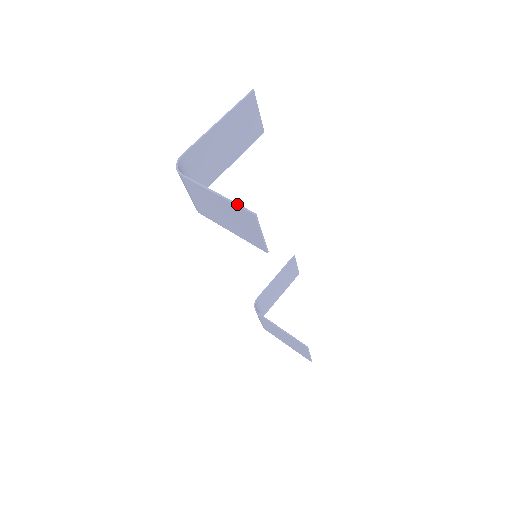
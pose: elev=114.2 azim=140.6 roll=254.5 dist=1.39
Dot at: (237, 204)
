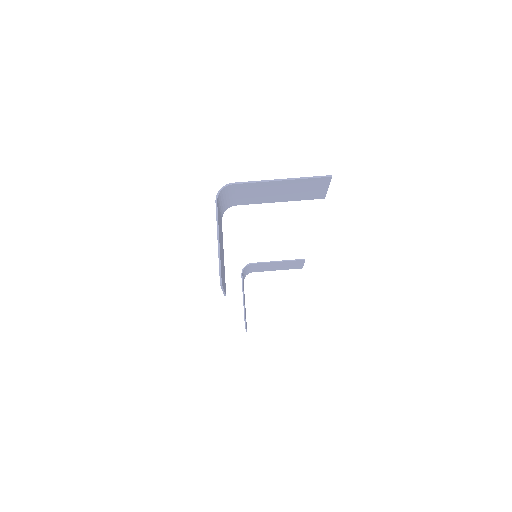
Dot at: (220, 264)
